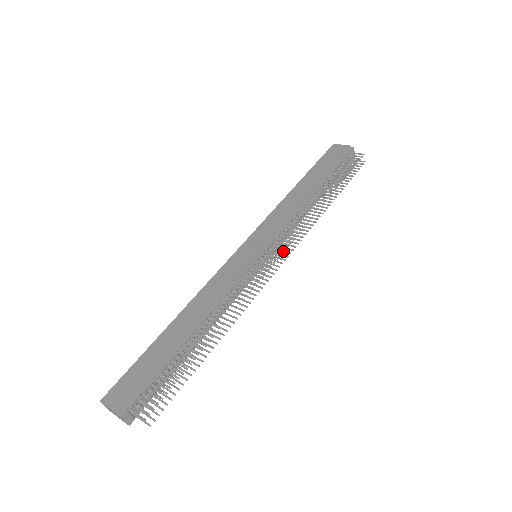
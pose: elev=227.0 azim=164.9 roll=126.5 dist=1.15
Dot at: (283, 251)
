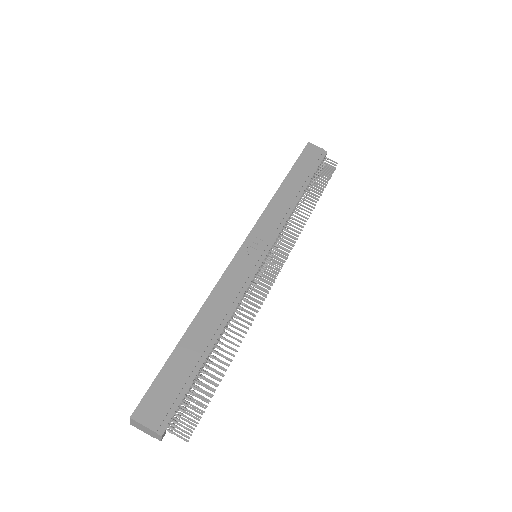
Dot at: (280, 254)
